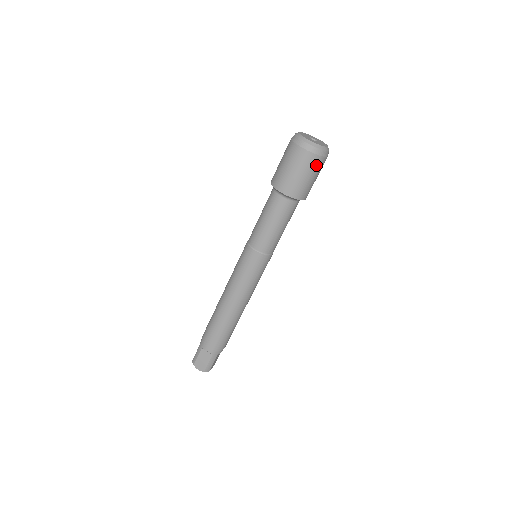
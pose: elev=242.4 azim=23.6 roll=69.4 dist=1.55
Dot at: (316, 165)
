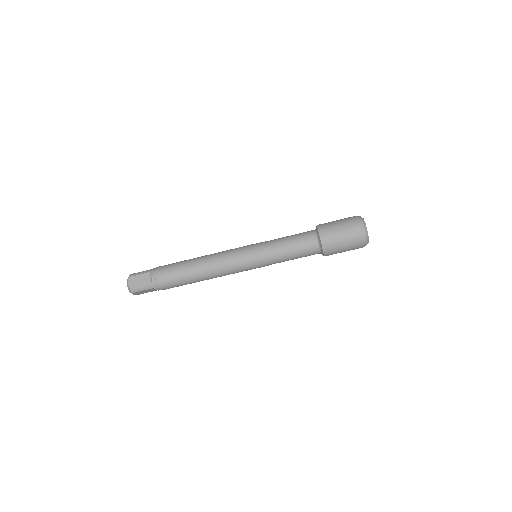
Dot at: (354, 242)
